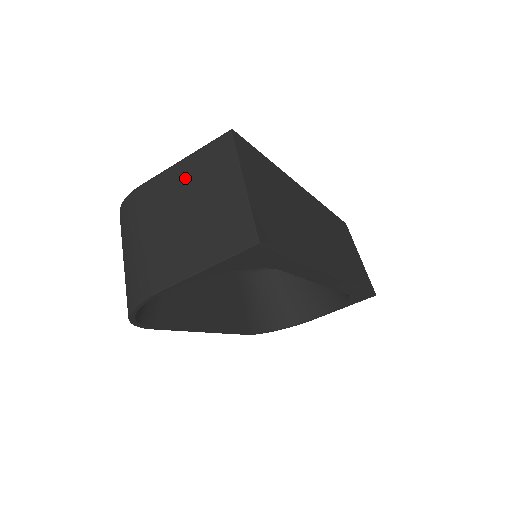
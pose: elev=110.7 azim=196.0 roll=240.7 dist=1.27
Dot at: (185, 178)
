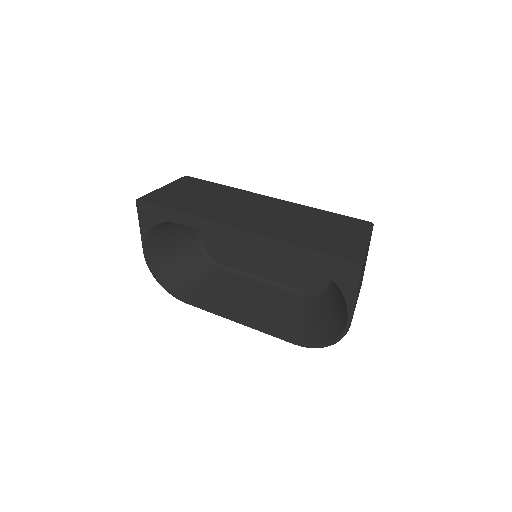
Dot at: occluded
